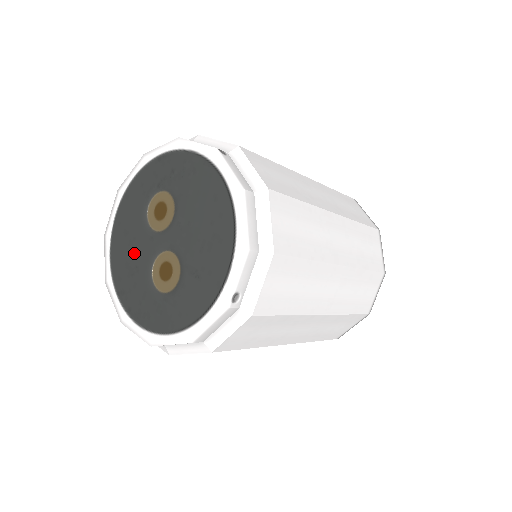
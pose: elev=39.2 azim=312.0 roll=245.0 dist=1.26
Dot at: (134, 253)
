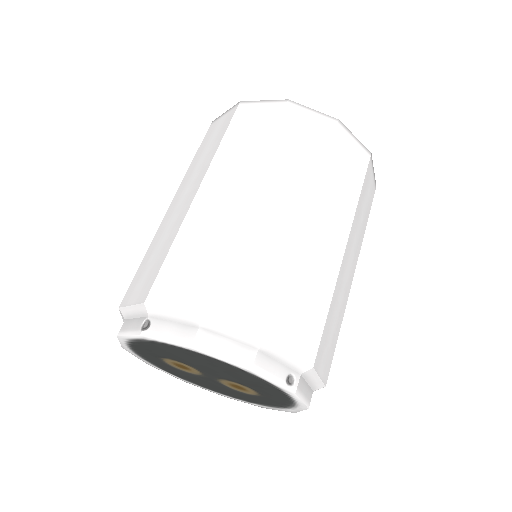
Dot at: (210, 385)
